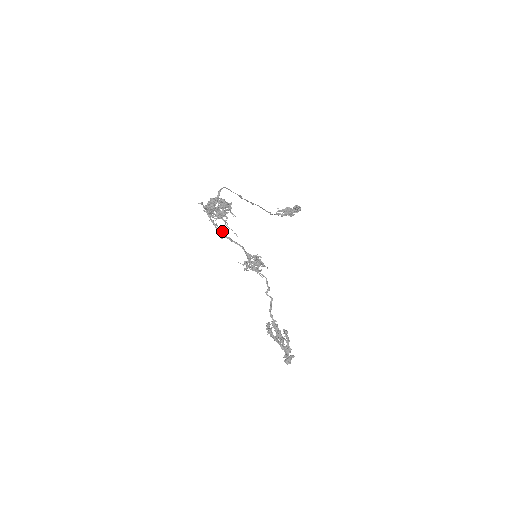
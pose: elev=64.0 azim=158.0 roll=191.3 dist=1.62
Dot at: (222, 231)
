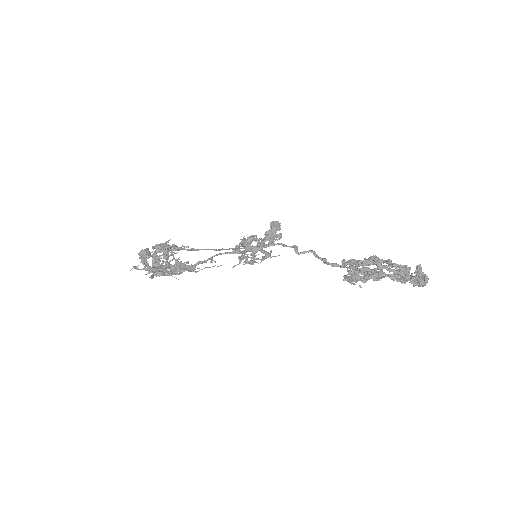
Dot at: (185, 267)
